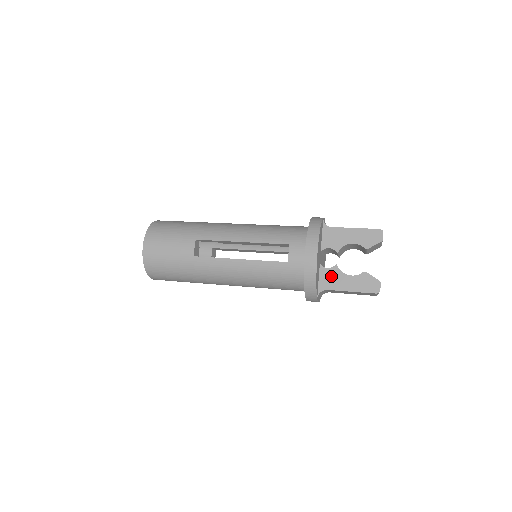
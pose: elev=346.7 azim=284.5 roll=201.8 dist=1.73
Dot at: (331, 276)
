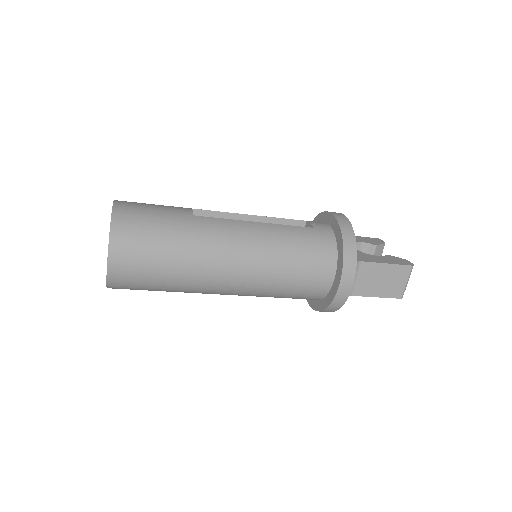
Dot at: (358, 255)
